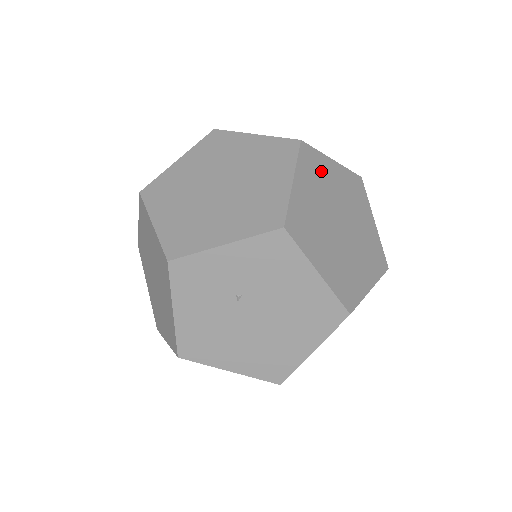
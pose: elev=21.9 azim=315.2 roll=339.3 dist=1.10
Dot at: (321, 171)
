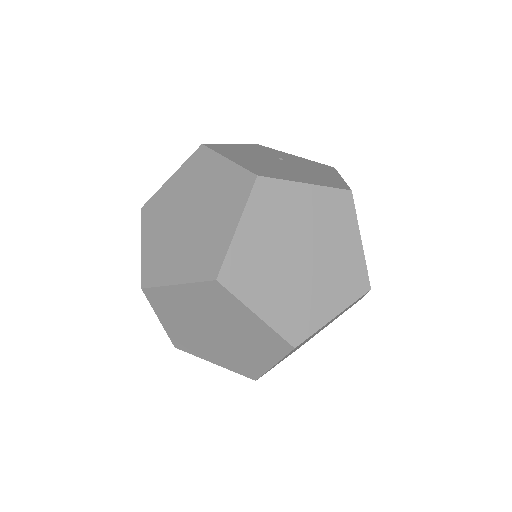
Dot at: occluded
